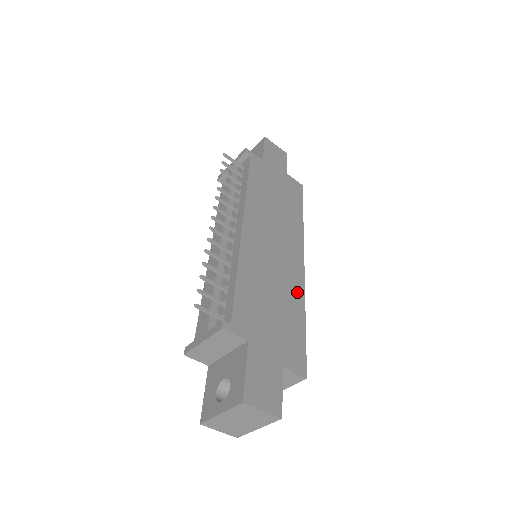
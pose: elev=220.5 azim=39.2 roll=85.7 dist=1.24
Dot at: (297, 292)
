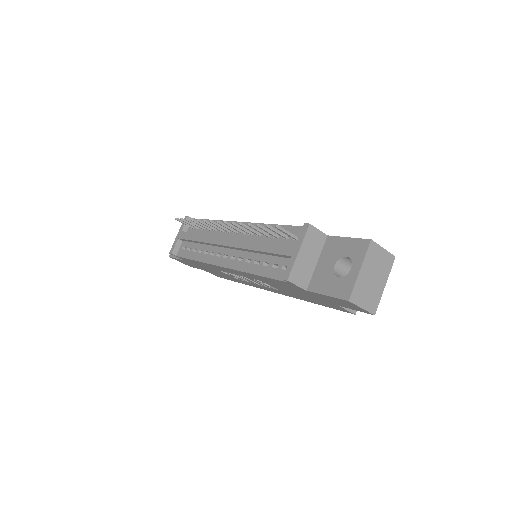
Dot at: occluded
